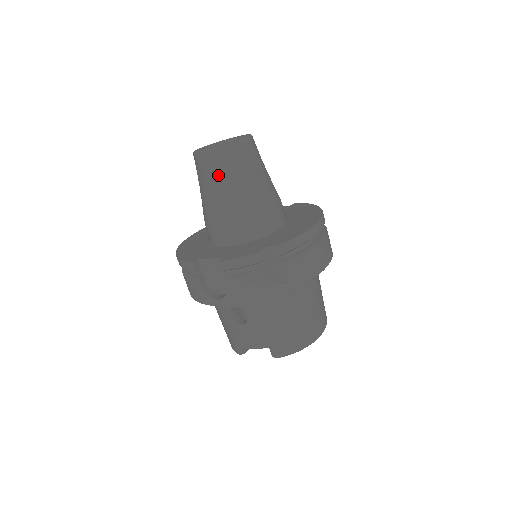
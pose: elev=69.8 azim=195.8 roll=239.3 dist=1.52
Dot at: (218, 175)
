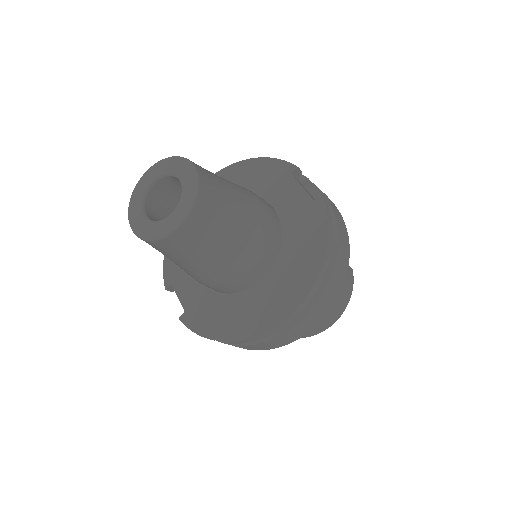
Dot at: occluded
